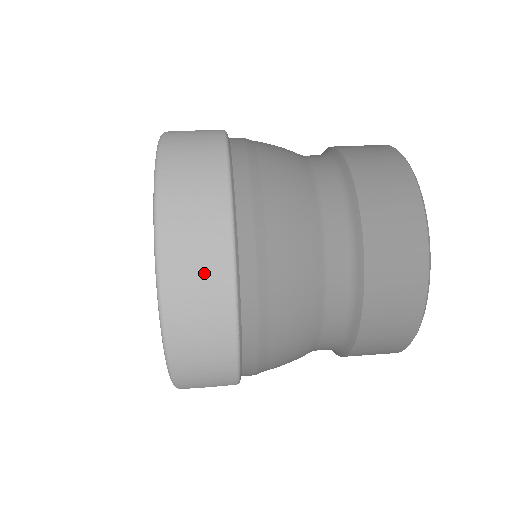
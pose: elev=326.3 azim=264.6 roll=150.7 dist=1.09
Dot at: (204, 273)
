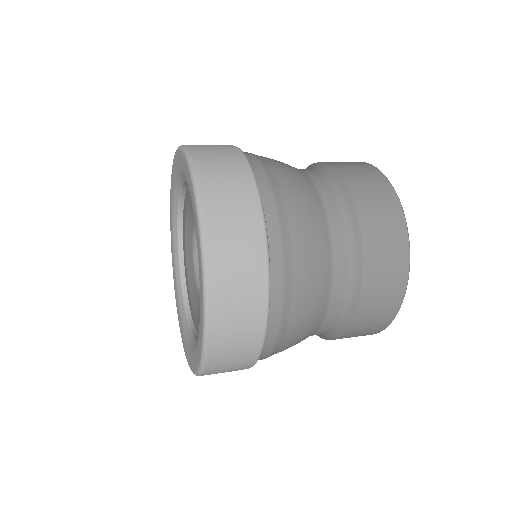
Dot at: (227, 164)
